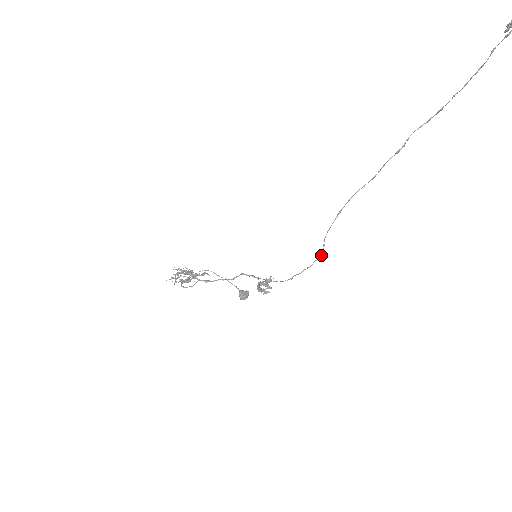
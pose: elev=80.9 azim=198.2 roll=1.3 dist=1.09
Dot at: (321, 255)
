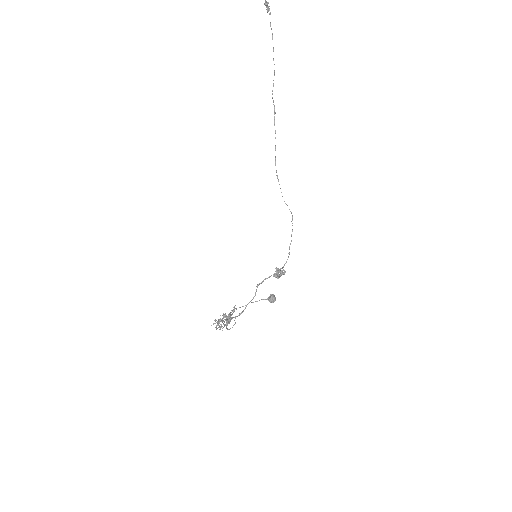
Dot at: (292, 215)
